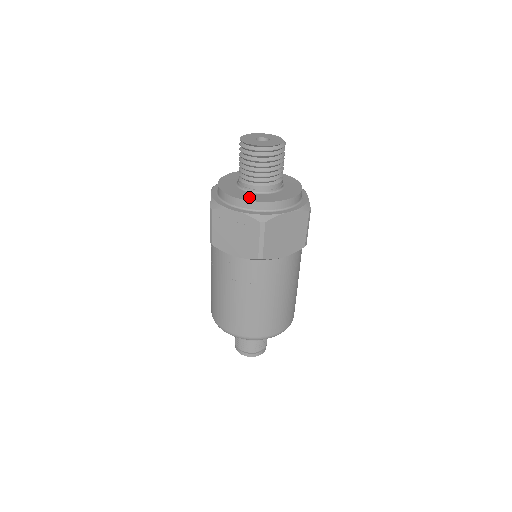
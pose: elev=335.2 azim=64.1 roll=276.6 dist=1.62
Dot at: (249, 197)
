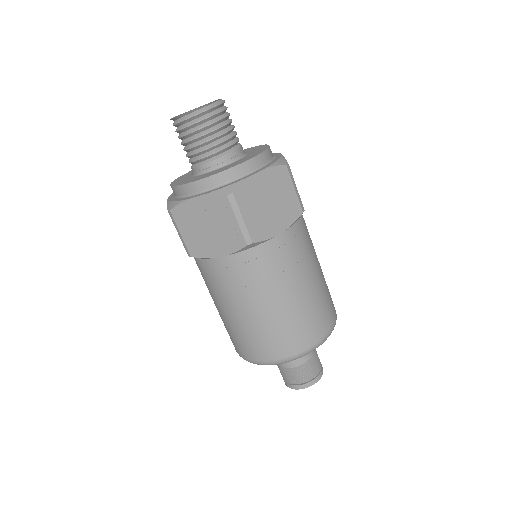
Dot at: (205, 176)
